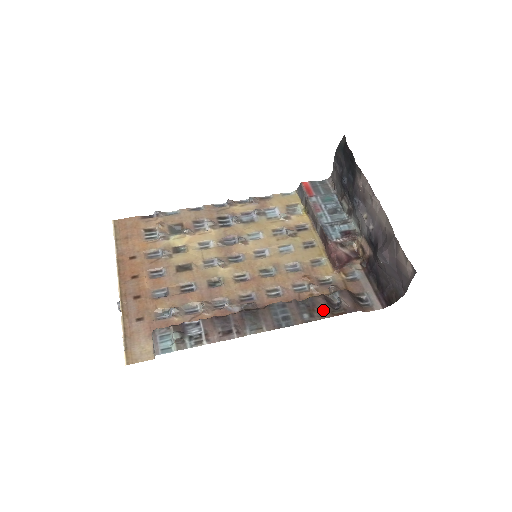
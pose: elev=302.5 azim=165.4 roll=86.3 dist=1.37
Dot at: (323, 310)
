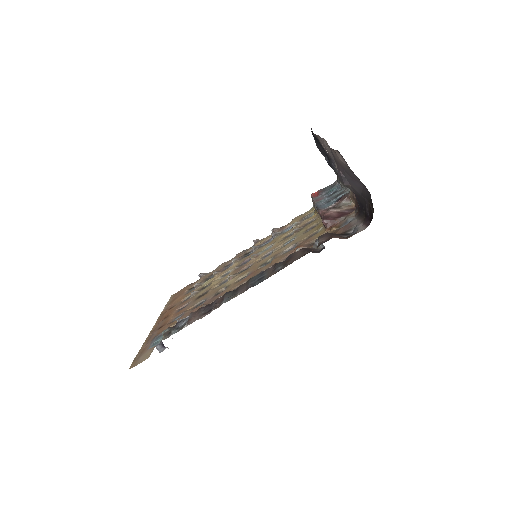
Dot at: (297, 256)
